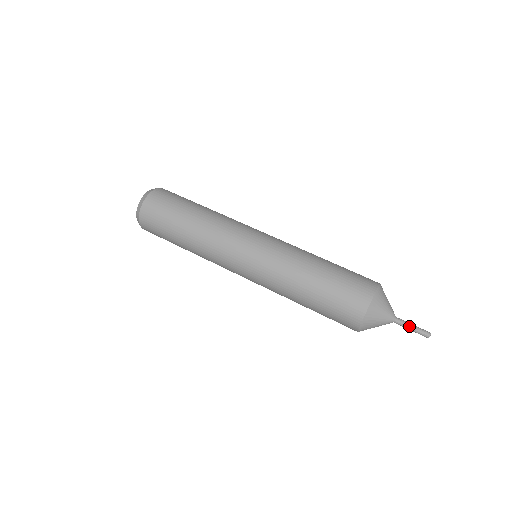
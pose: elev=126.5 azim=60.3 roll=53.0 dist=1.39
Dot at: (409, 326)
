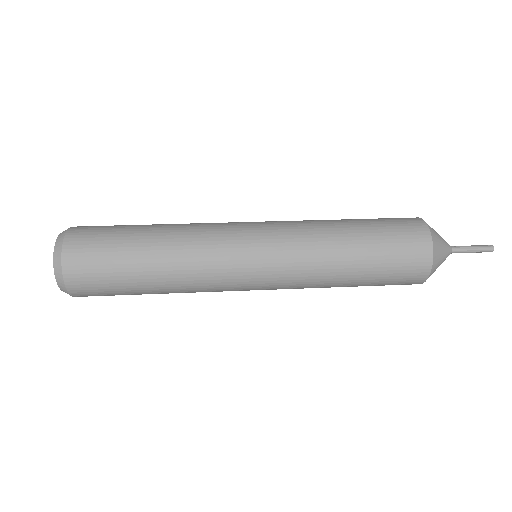
Dot at: (469, 249)
